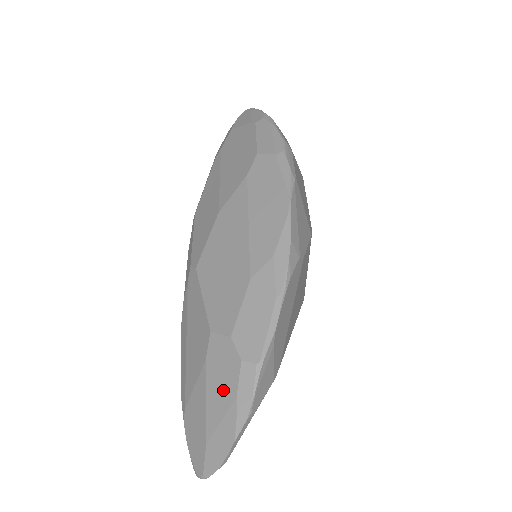
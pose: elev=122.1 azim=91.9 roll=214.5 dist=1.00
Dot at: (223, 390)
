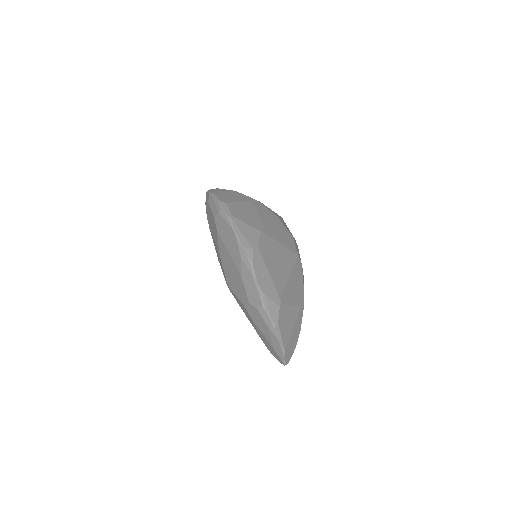
Dot at: (262, 325)
